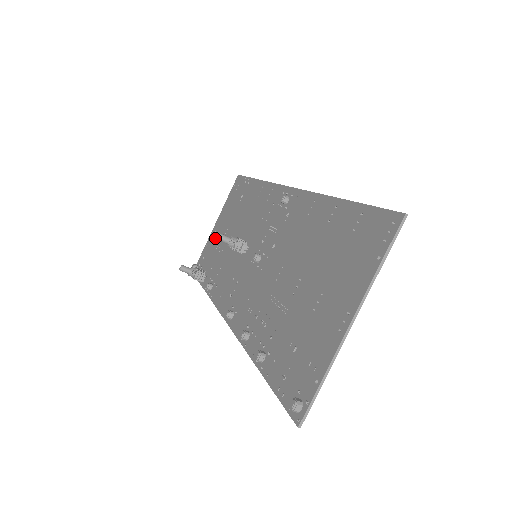
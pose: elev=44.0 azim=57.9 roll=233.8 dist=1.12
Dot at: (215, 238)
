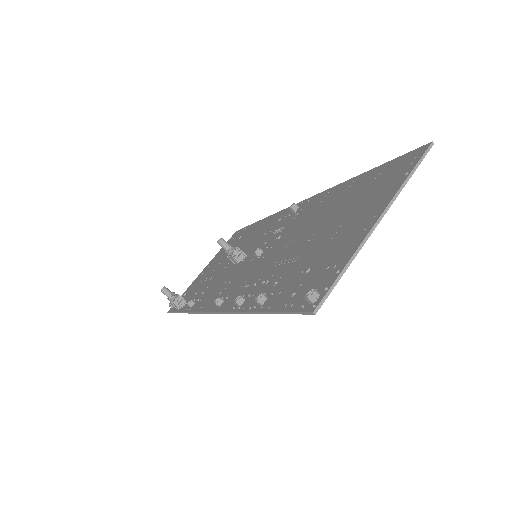
Dot at: (202, 276)
